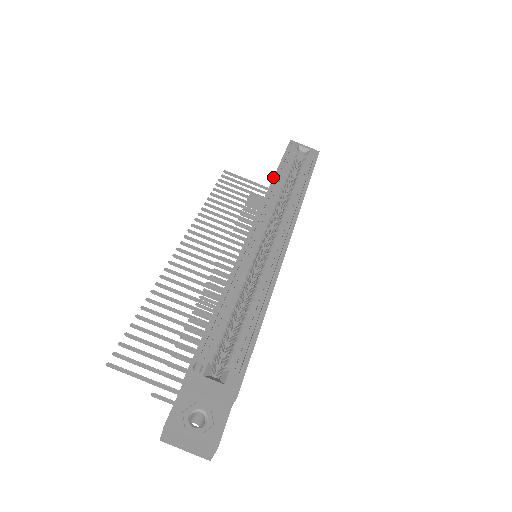
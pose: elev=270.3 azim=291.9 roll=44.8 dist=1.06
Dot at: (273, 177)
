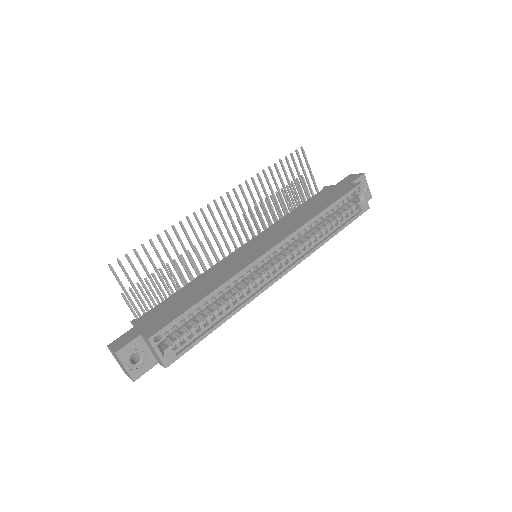
Dot at: (318, 214)
